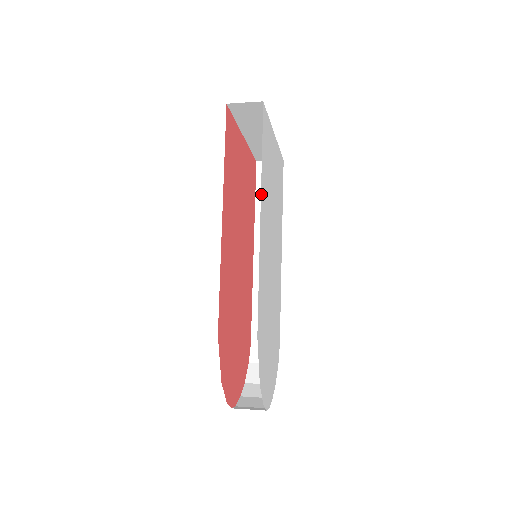
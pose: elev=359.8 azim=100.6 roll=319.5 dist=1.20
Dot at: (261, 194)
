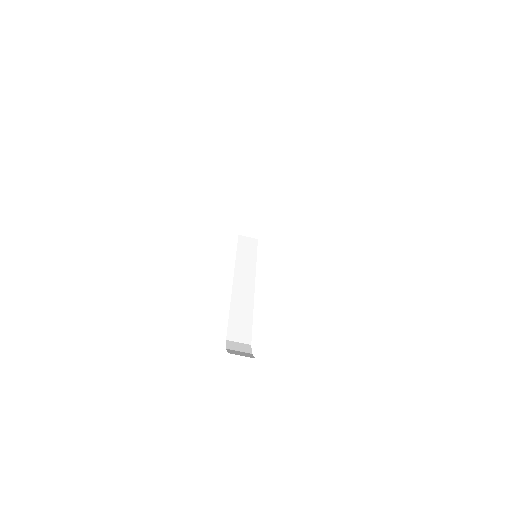
Dot at: occluded
